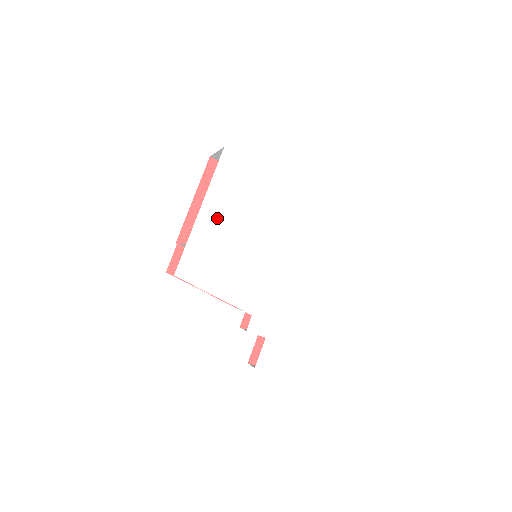
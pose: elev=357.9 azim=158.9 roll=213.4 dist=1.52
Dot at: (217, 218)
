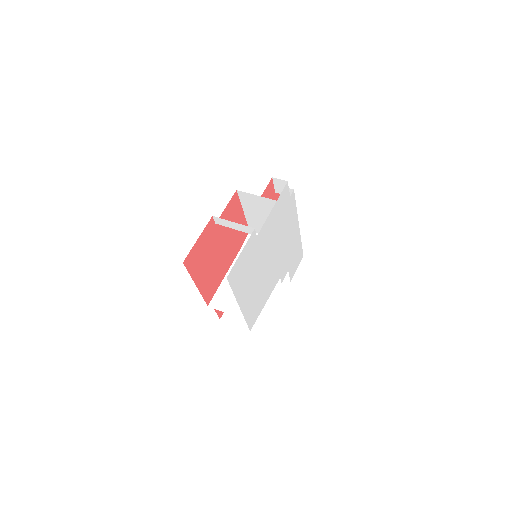
Dot at: (247, 294)
